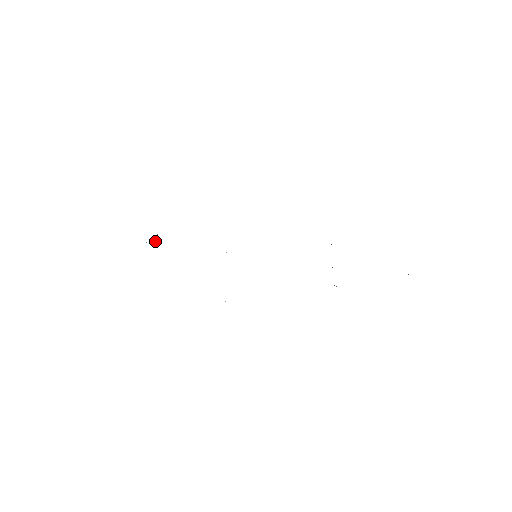
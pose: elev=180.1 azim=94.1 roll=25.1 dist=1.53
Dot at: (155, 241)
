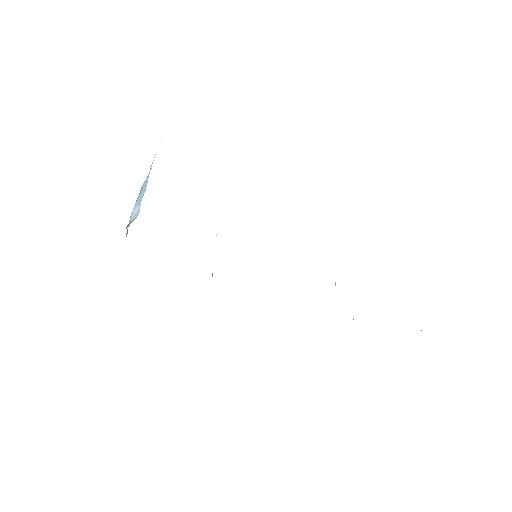
Dot at: (132, 217)
